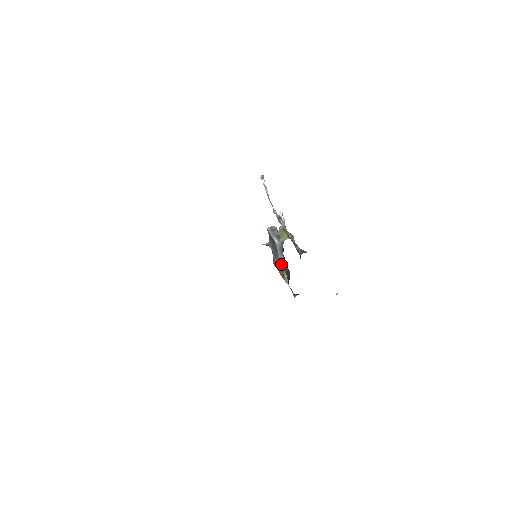
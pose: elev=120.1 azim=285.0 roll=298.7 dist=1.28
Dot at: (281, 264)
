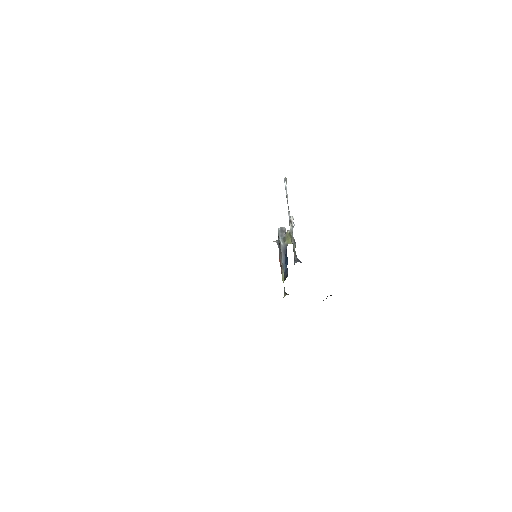
Dot at: (282, 263)
